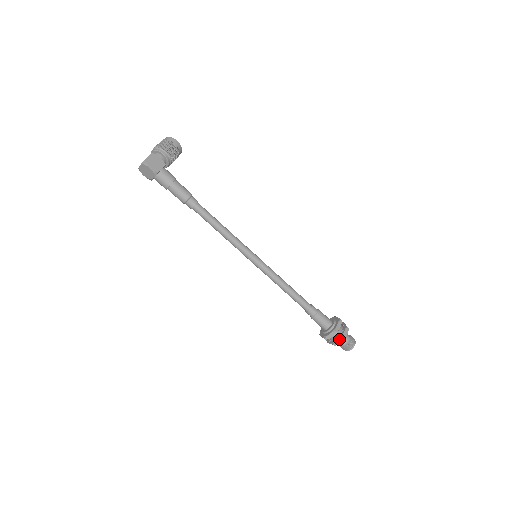
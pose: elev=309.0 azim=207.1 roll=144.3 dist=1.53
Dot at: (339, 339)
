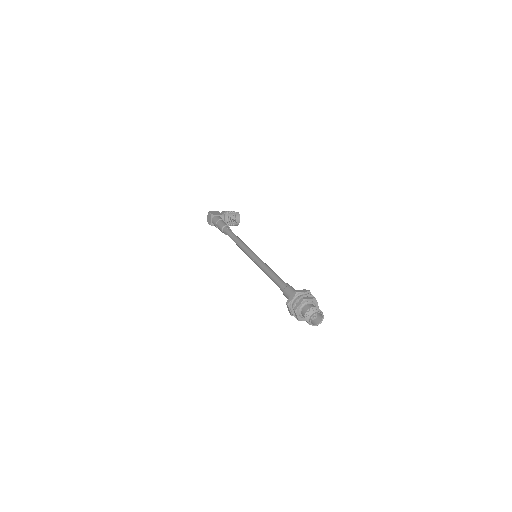
Dot at: (299, 301)
